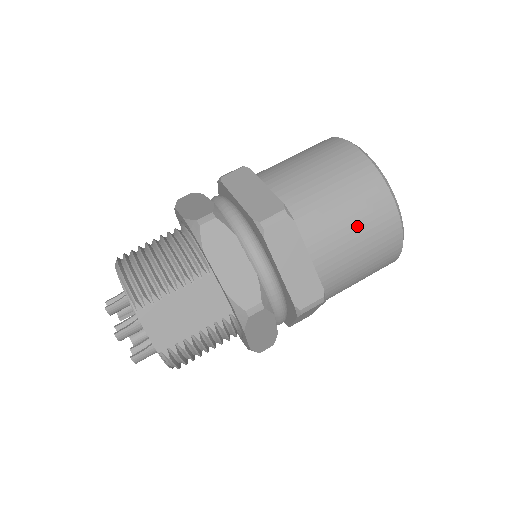
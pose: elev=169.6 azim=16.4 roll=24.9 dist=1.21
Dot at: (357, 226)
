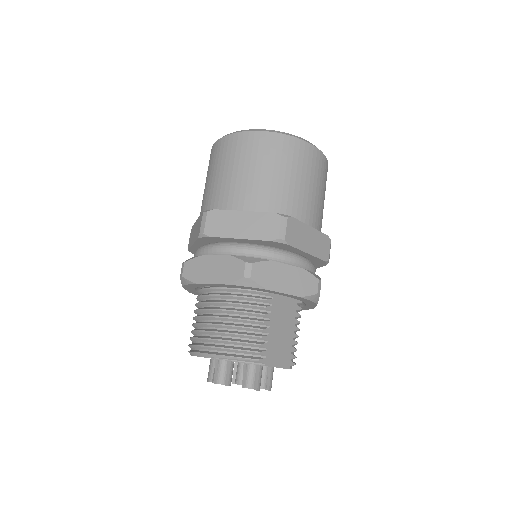
Dot at: (312, 182)
